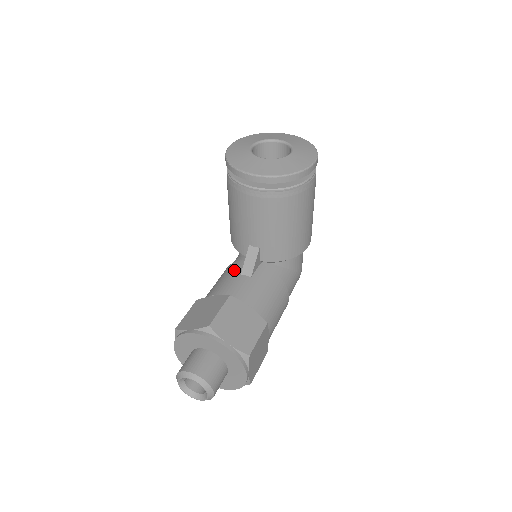
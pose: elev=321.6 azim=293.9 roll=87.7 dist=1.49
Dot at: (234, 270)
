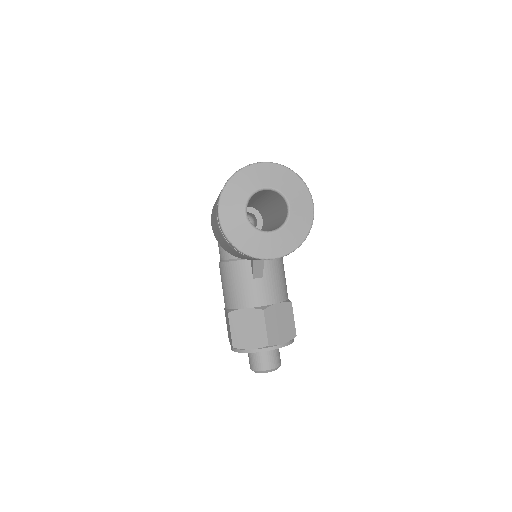
Dot at: (243, 275)
